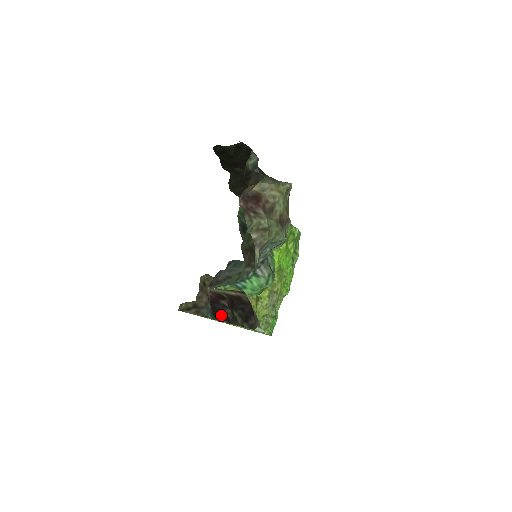
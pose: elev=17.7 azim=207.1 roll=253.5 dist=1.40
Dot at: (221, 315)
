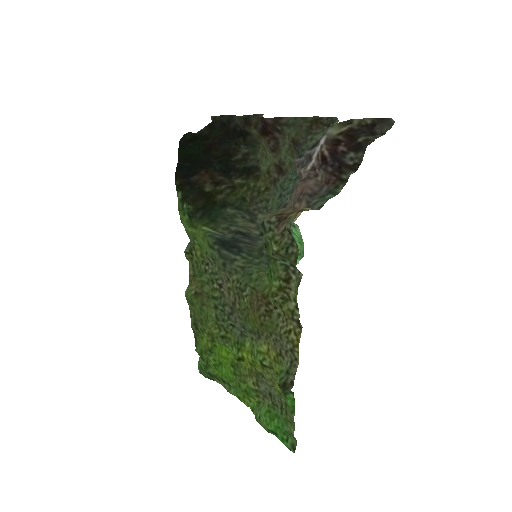
Dot at: (347, 165)
